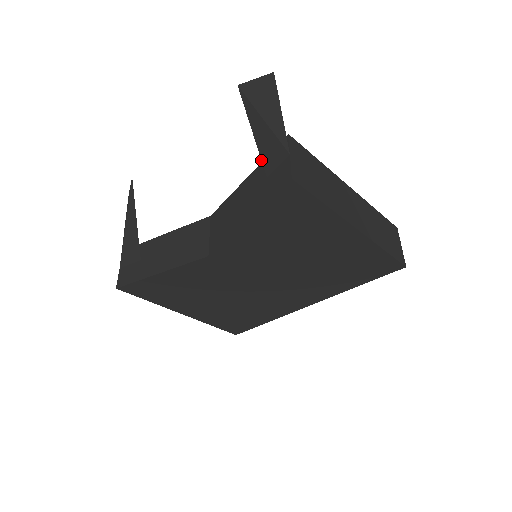
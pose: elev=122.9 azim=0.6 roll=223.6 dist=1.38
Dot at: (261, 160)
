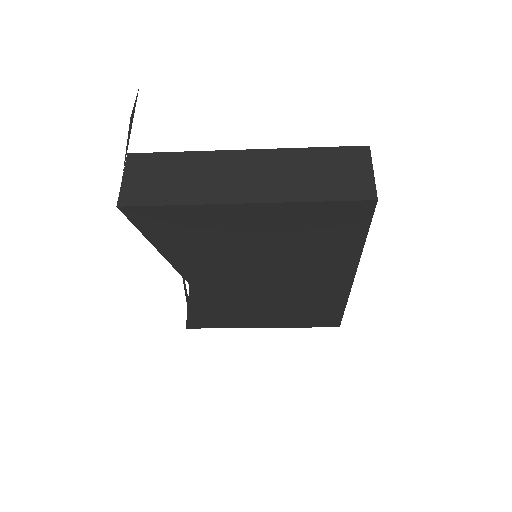
Dot at: occluded
